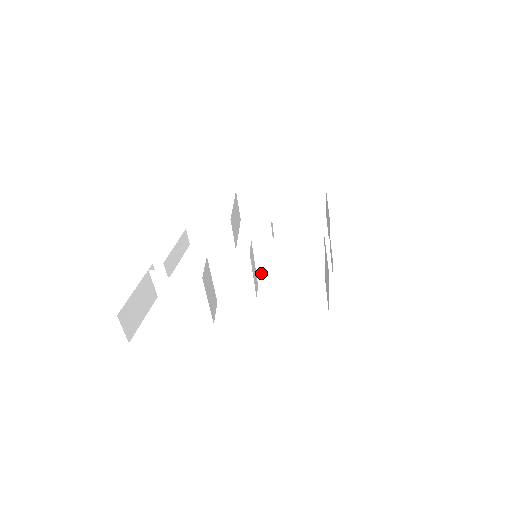
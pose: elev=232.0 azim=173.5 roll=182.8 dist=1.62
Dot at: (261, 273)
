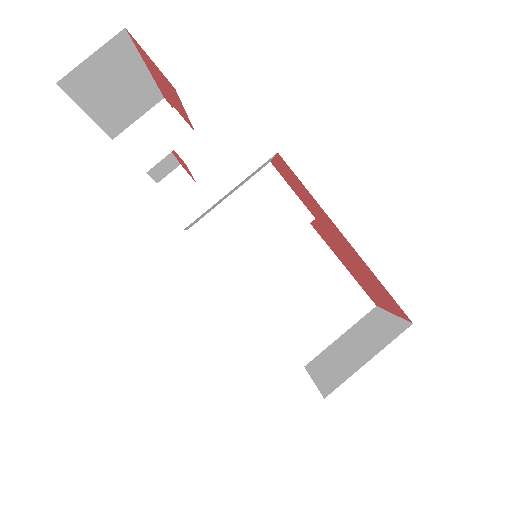
Dot at: (257, 271)
